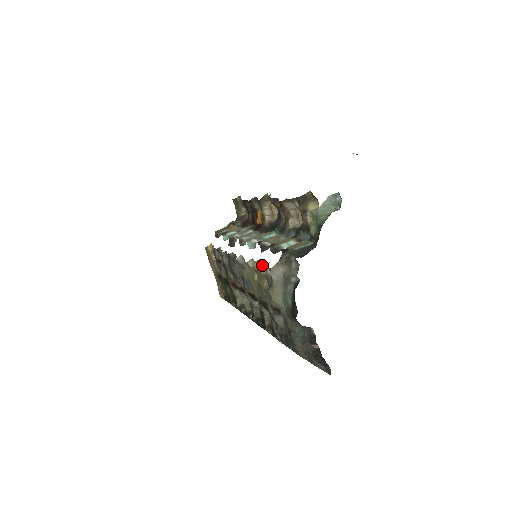
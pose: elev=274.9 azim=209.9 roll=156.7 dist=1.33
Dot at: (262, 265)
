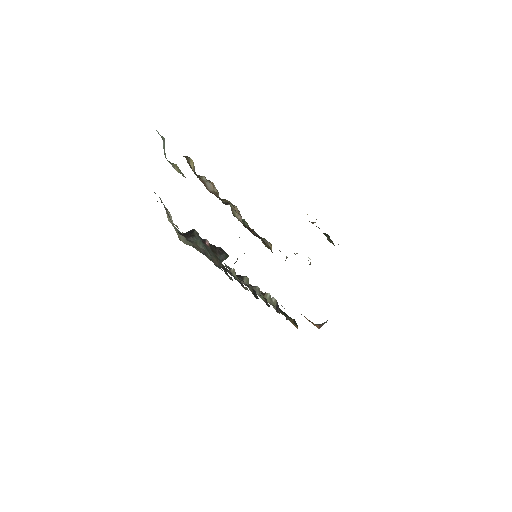
Dot at: occluded
